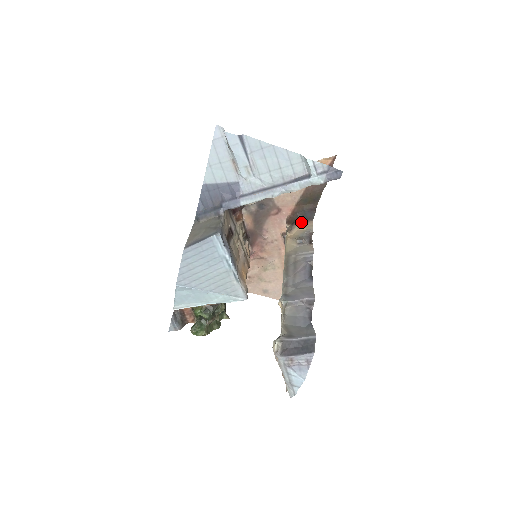
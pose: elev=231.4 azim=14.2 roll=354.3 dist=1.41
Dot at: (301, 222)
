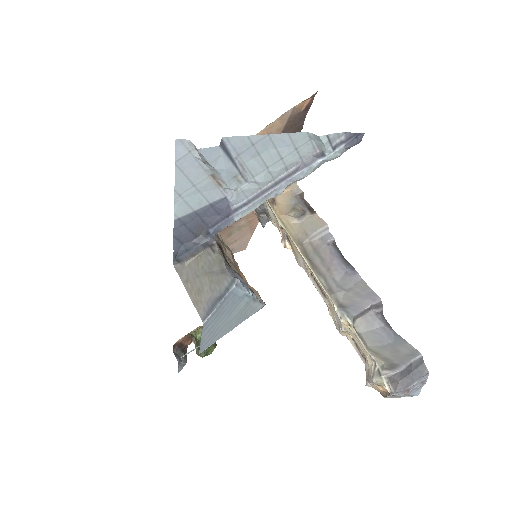
Dot at: occluded
